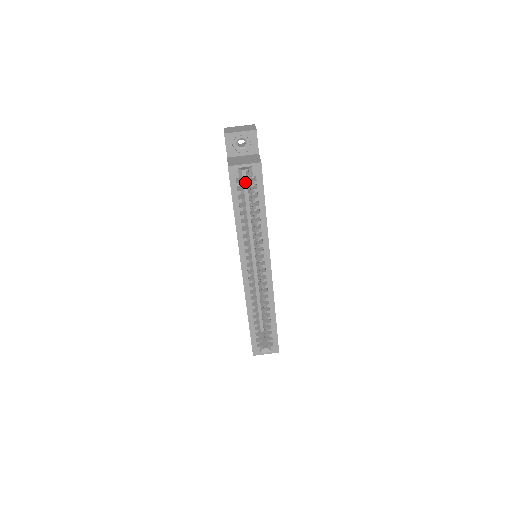
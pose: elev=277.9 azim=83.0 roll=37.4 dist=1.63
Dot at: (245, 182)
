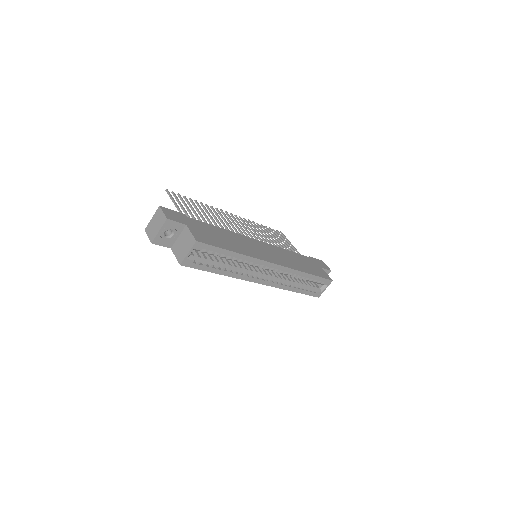
Dot at: occluded
